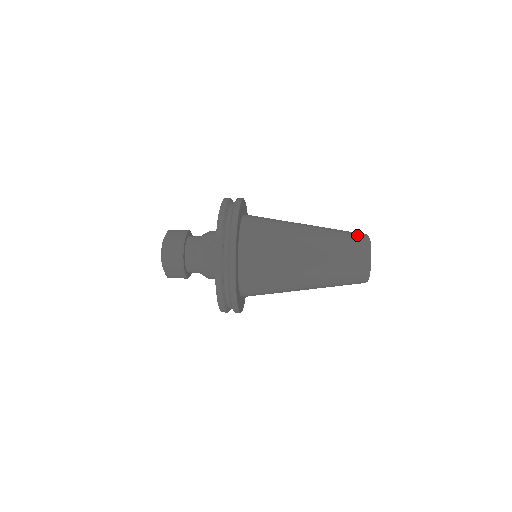
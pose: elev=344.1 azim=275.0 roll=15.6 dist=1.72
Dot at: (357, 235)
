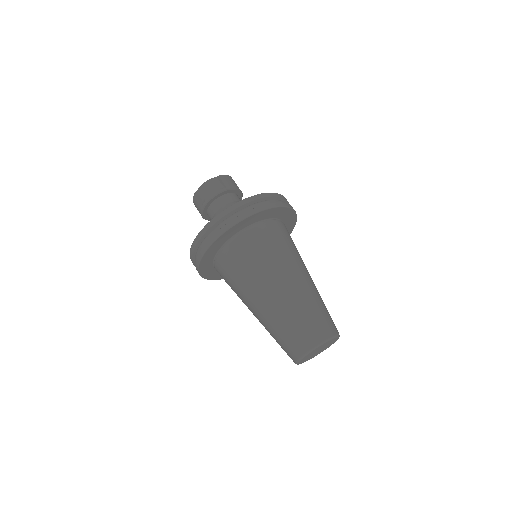
Dot at: (306, 337)
